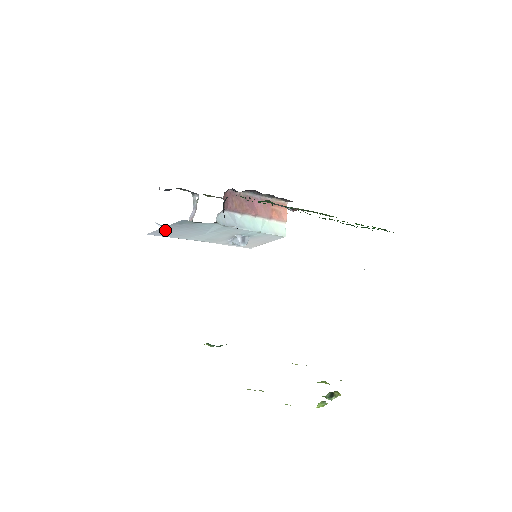
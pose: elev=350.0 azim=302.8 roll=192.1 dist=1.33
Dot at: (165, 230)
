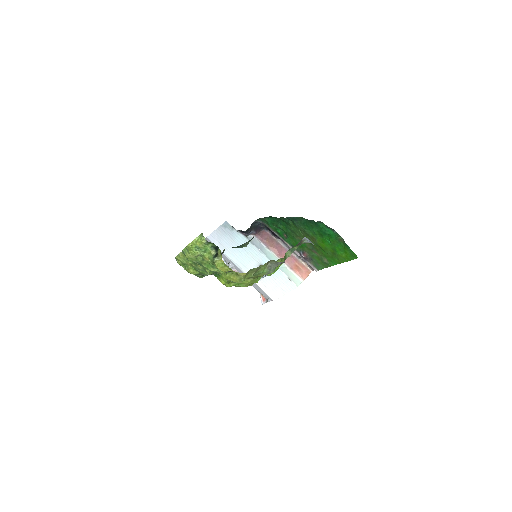
Dot at: (217, 235)
